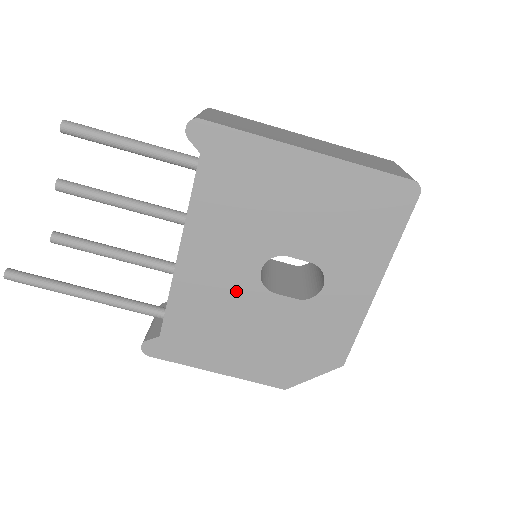
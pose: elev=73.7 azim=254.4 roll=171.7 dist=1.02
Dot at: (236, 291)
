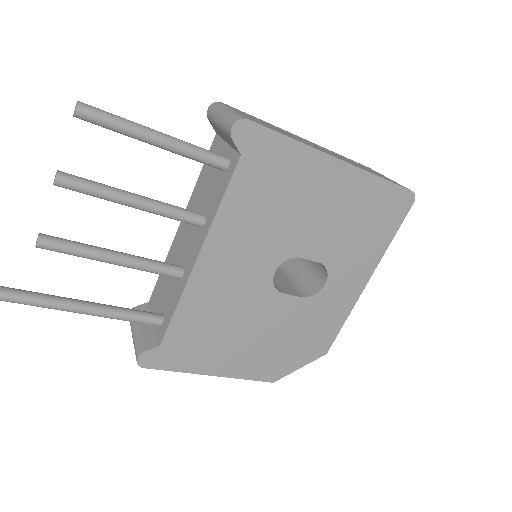
Dot at: (248, 293)
